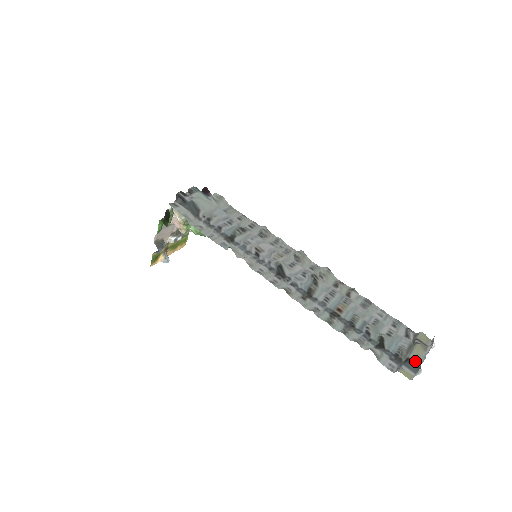
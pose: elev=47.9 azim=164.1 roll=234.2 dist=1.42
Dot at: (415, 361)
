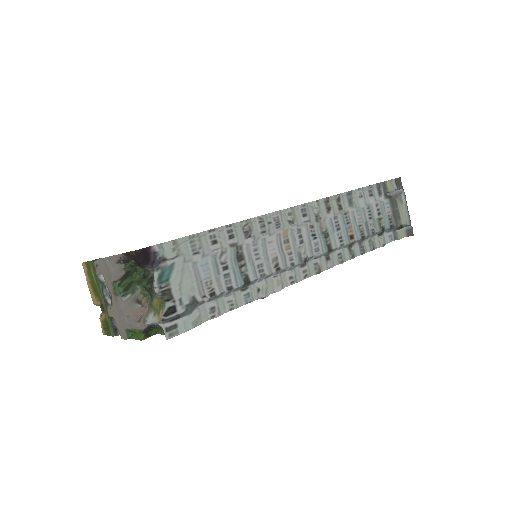
Dot at: (406, 224)
